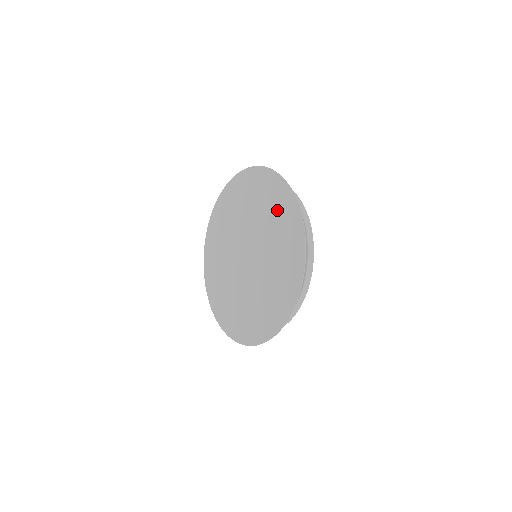
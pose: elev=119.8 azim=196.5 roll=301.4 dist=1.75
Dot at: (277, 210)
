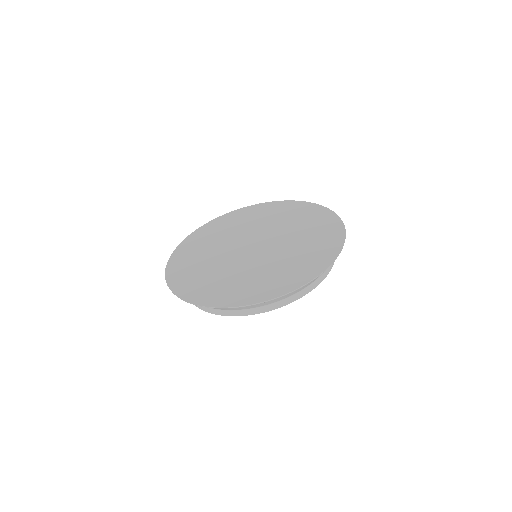
Dot at: (305, 217)
